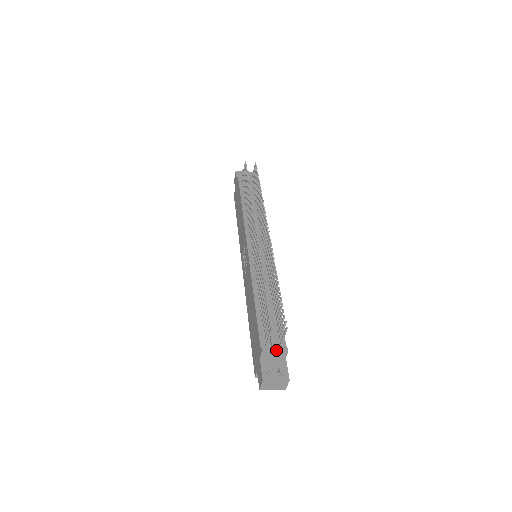
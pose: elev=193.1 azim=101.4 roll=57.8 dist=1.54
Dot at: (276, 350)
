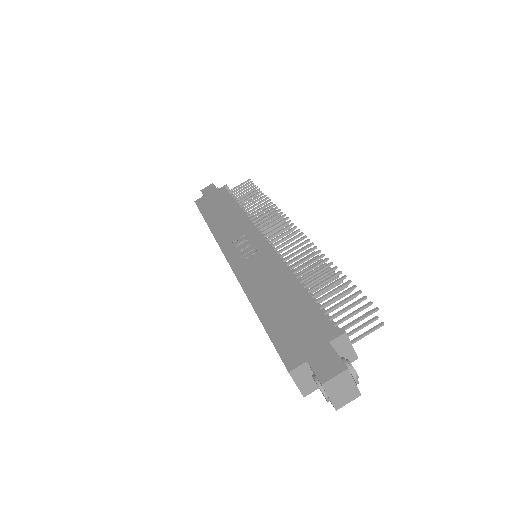
Dot at: occluded
